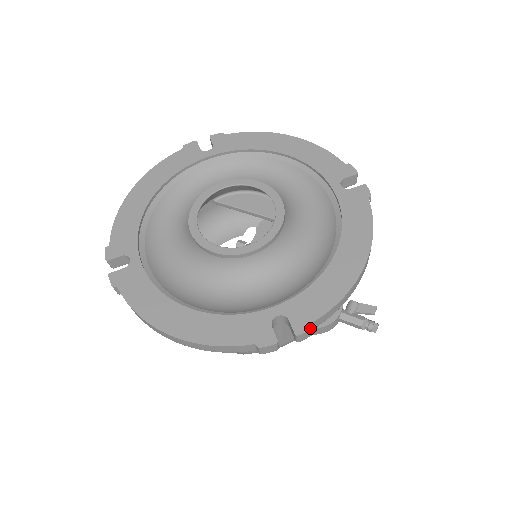
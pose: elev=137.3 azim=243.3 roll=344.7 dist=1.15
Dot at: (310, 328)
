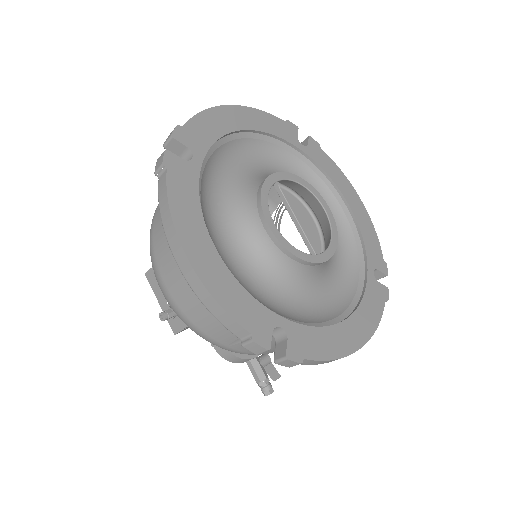
Dot at: (299, 361)
